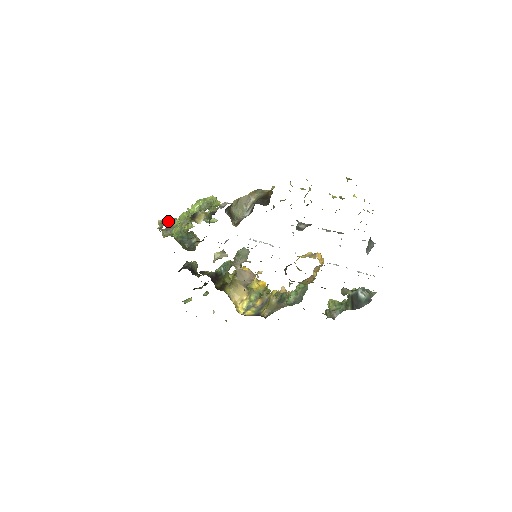
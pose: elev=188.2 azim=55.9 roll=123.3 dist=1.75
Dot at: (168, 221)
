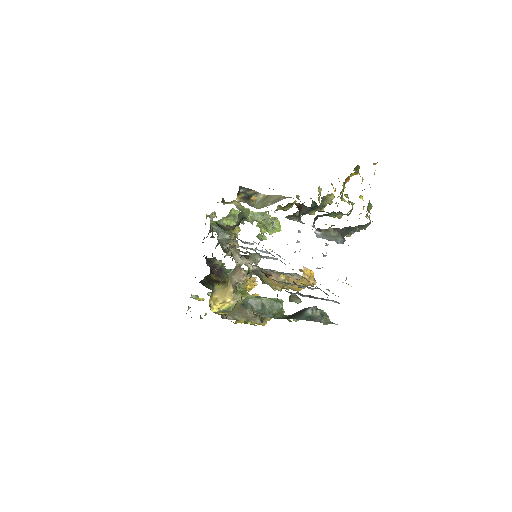
Dot at: occluded
